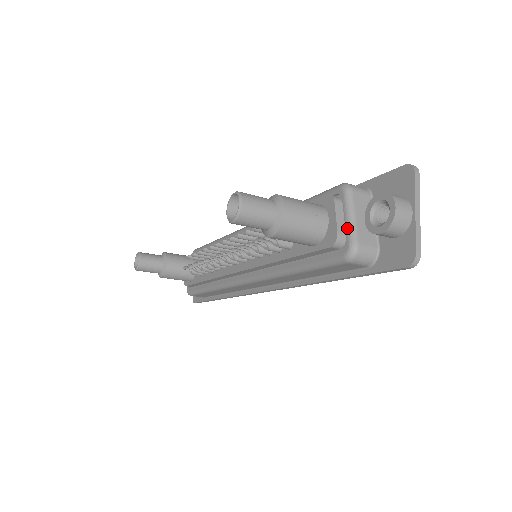
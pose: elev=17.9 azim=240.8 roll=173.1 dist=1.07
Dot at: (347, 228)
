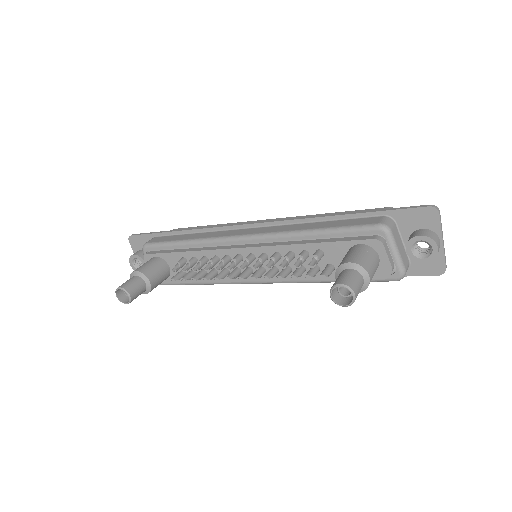
Dot at: (396, 261)
